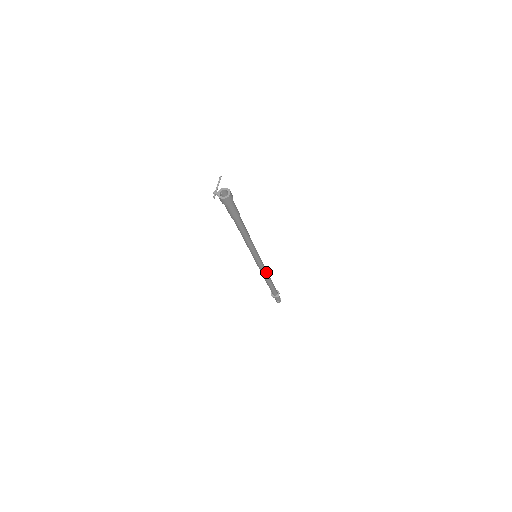
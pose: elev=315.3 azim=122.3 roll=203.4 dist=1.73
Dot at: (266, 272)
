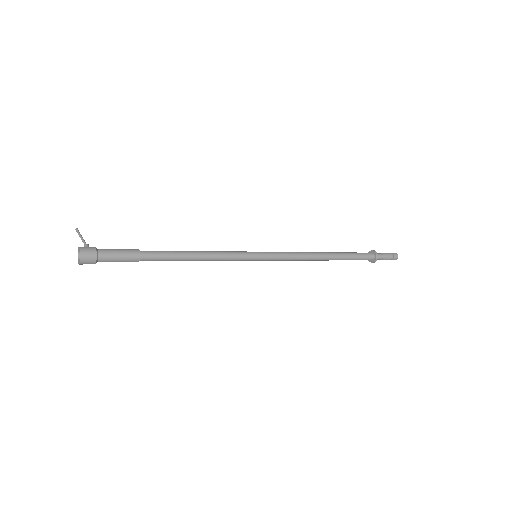
Dot at: (304, 258)
